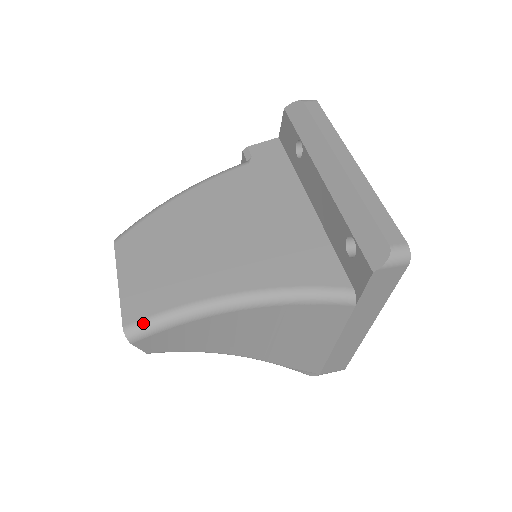
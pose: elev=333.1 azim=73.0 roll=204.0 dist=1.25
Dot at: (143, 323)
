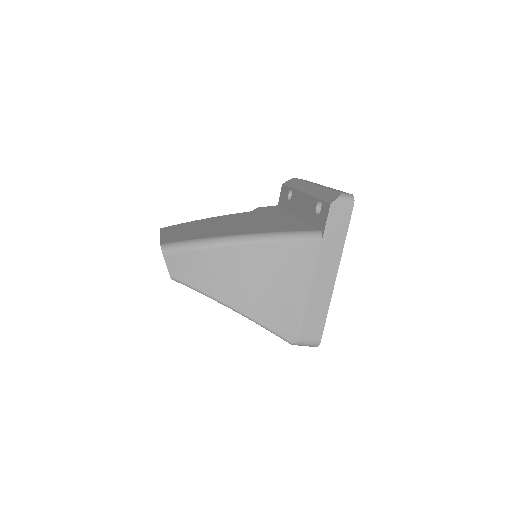
Dot at: (175, 243)
